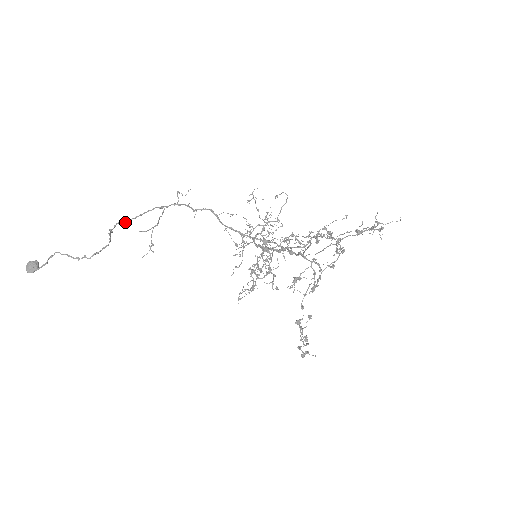
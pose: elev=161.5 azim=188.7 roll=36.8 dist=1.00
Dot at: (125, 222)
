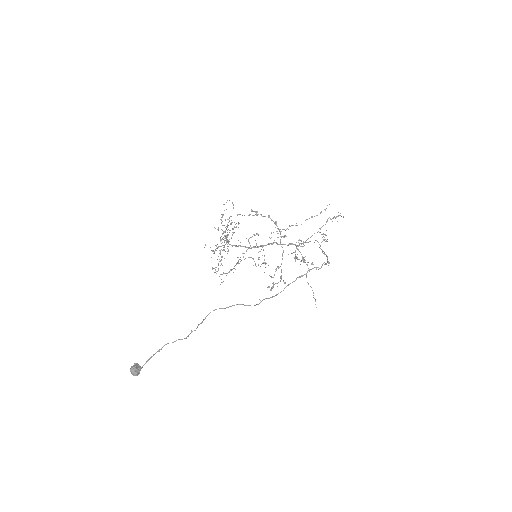
Dot at: occluded
